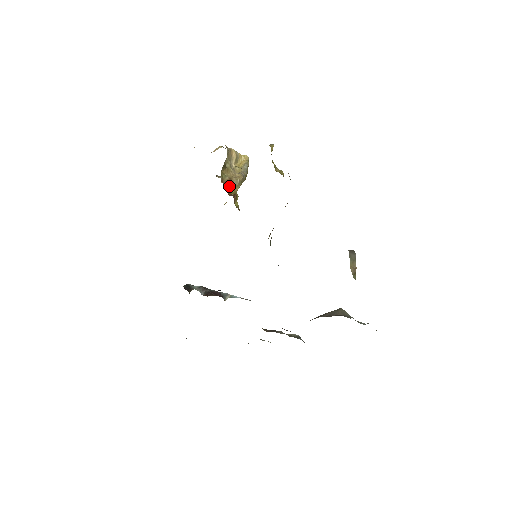
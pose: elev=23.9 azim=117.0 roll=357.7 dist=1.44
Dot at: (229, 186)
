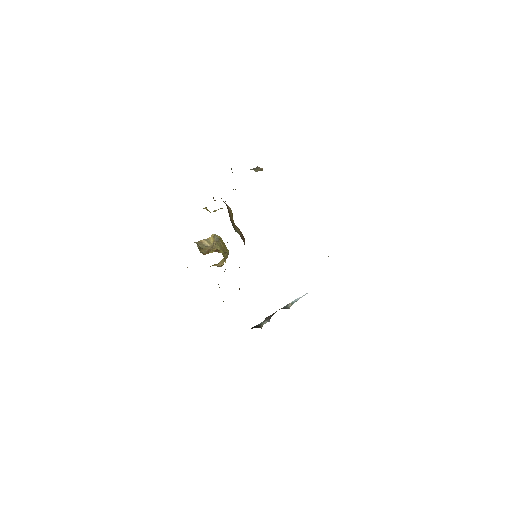
Dot at: (210, 252)
